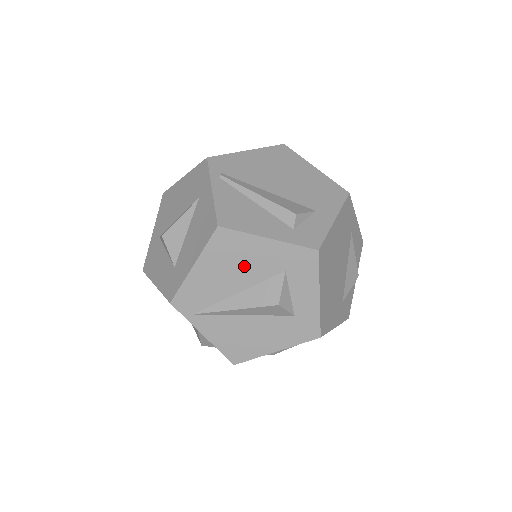
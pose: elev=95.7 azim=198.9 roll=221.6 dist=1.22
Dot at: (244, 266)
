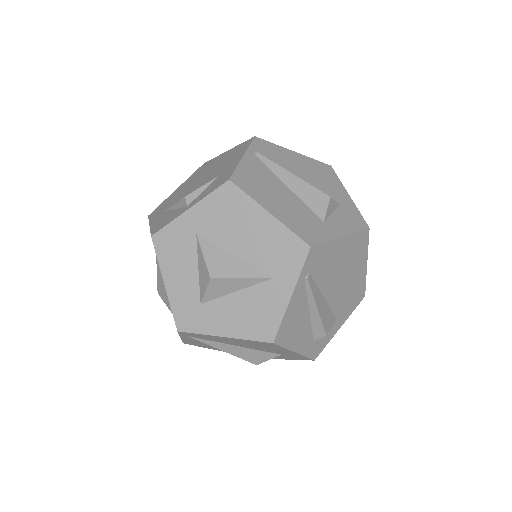
Dot at: (260, 347)
